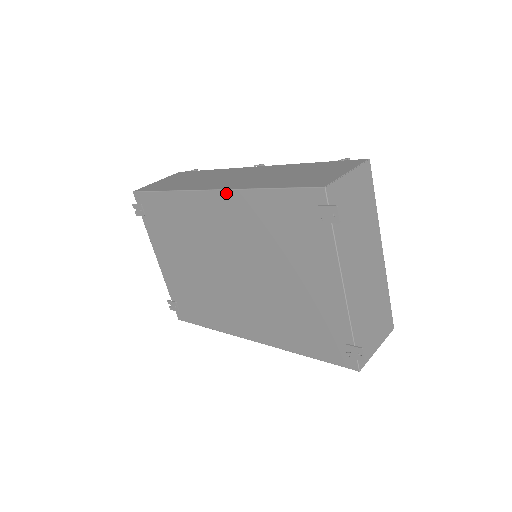
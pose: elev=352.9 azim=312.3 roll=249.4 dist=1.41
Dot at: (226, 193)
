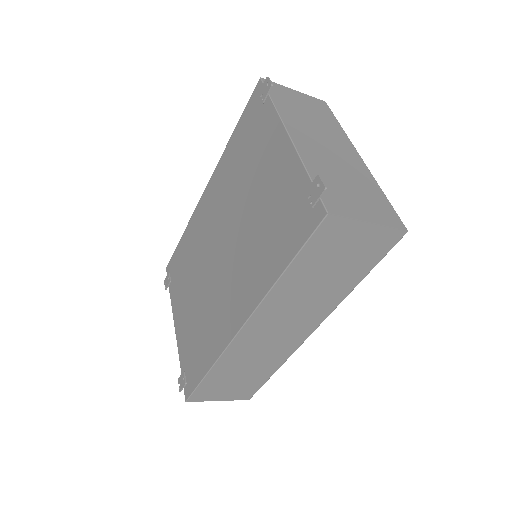
Dot at: (213, 175)
